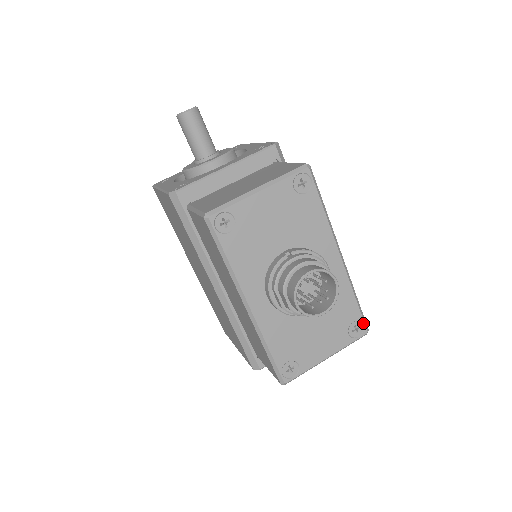
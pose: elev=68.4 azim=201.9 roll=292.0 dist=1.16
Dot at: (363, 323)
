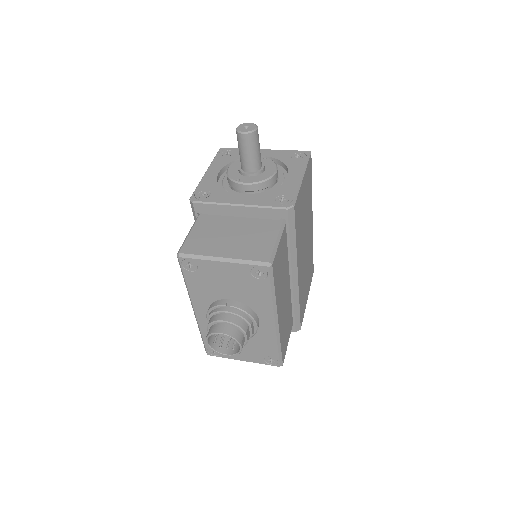
Dot at: (278, 361)
